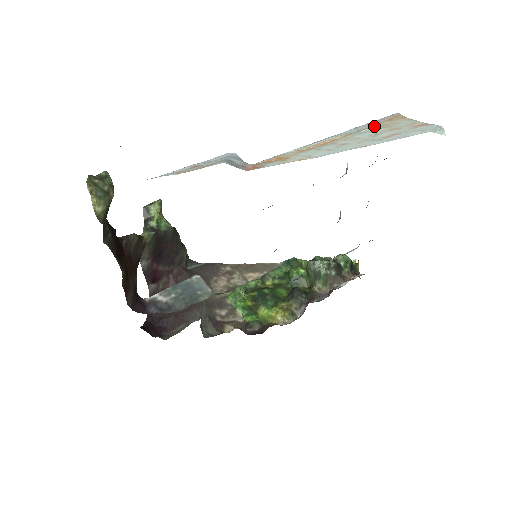
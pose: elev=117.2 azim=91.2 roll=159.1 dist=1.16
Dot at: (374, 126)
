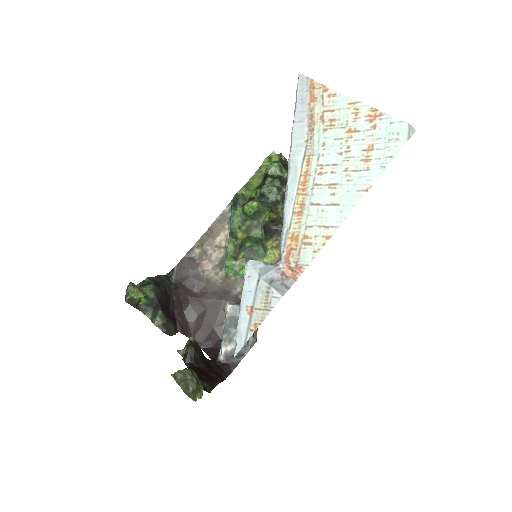
Dot at: (313, 123)
